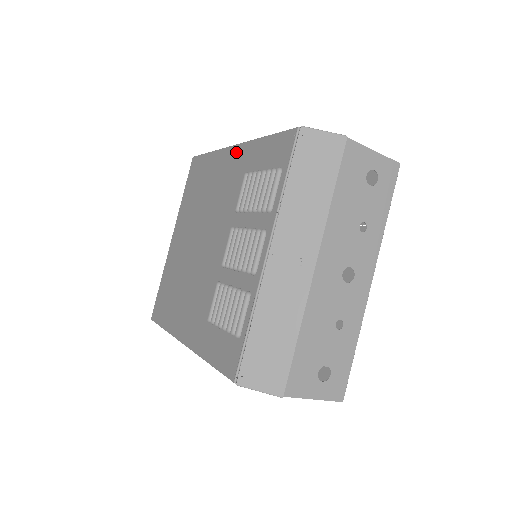
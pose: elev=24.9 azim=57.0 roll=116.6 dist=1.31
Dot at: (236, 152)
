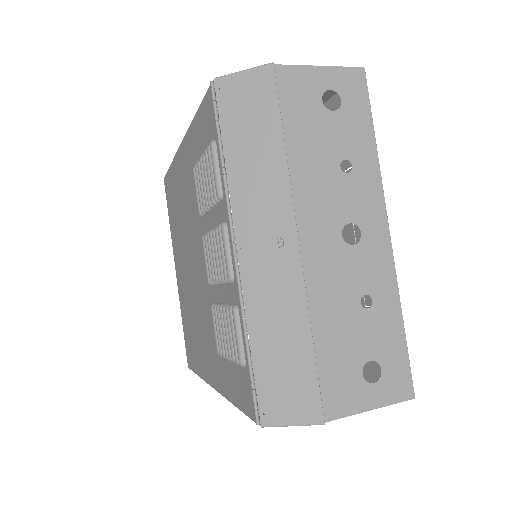
Dot at: (183, 150)
